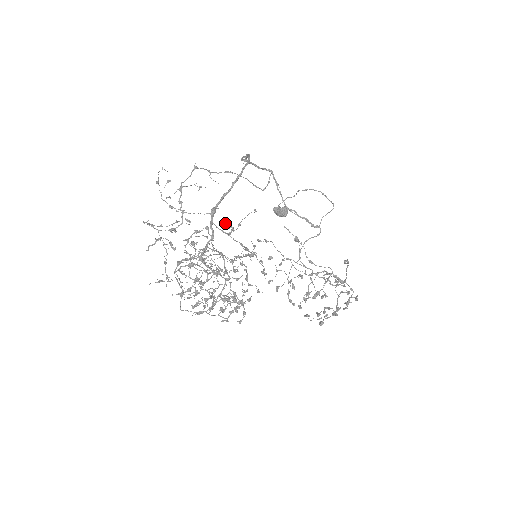
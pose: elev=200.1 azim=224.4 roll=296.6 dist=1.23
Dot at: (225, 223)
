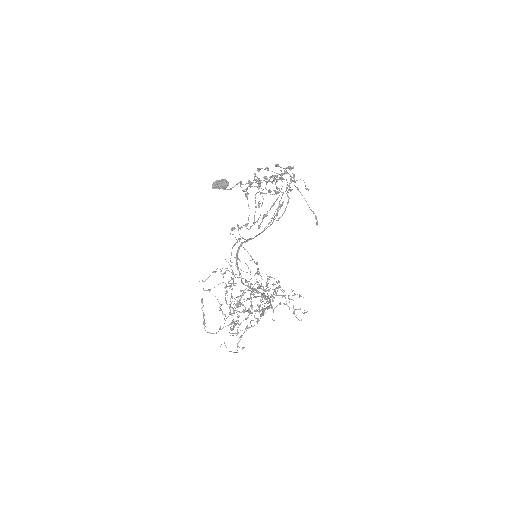
Dot at: occluded
